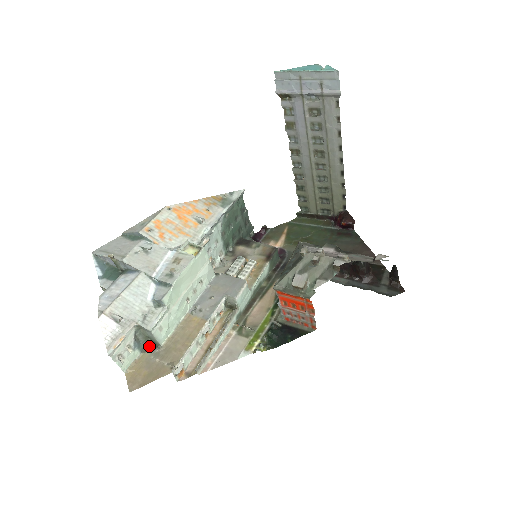
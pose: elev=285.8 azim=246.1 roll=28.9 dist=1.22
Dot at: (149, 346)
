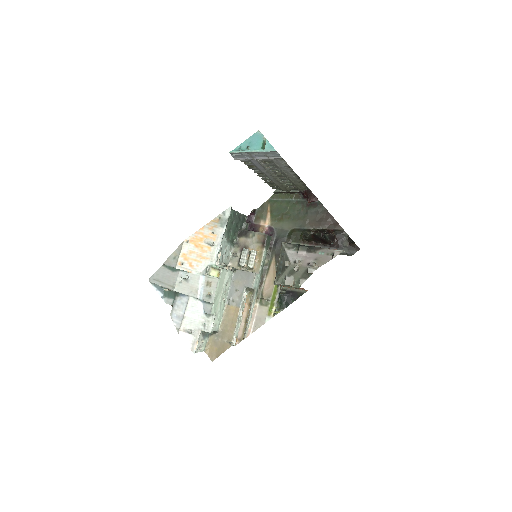
Dot at: (211, 332)
